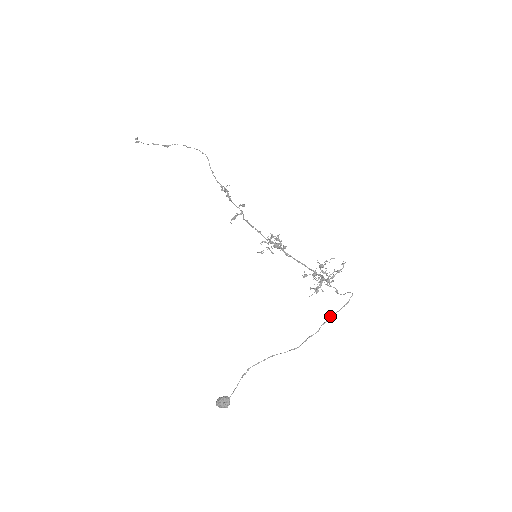
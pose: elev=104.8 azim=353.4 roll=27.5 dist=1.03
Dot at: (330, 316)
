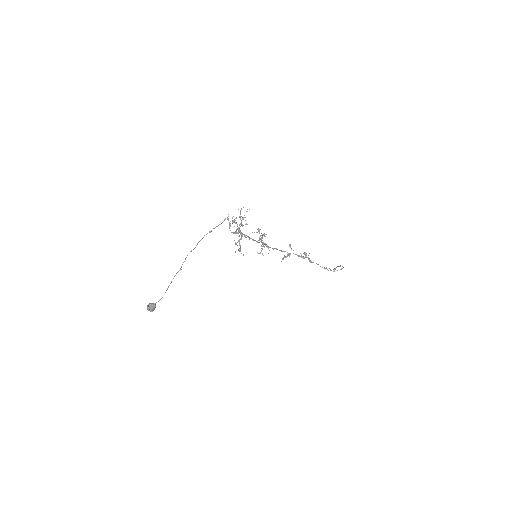
Dot at: occluded
